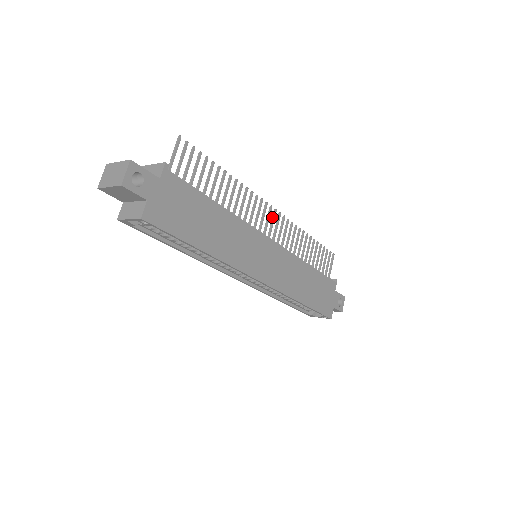
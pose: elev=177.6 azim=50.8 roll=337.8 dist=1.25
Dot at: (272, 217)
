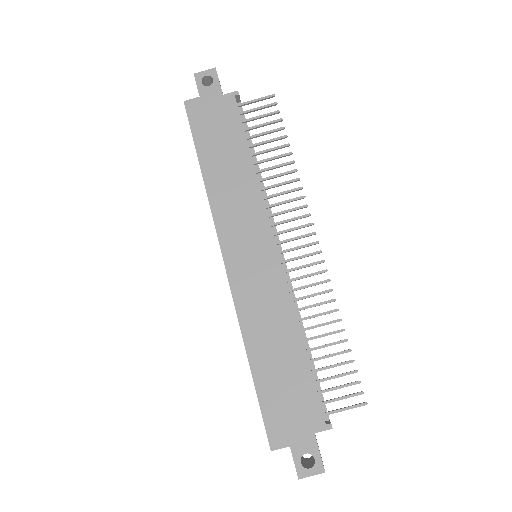
Dot at: (307, 244)
